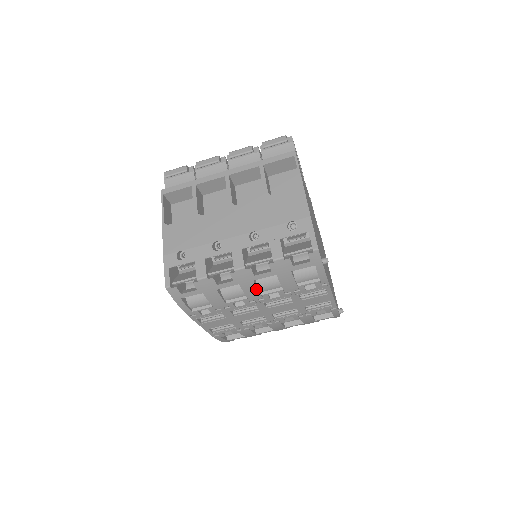
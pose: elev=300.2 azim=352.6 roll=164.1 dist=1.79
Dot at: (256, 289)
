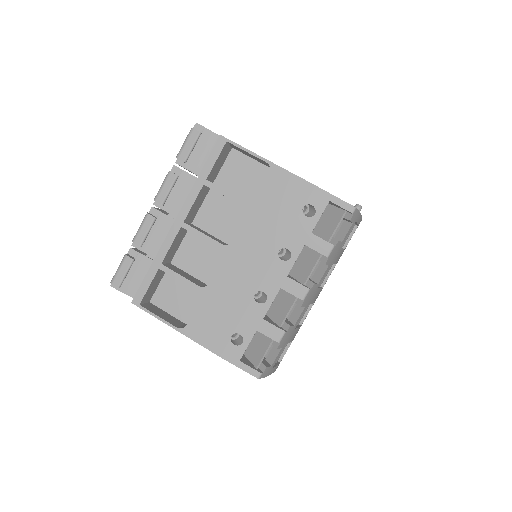
Dot at: (320, 290)
